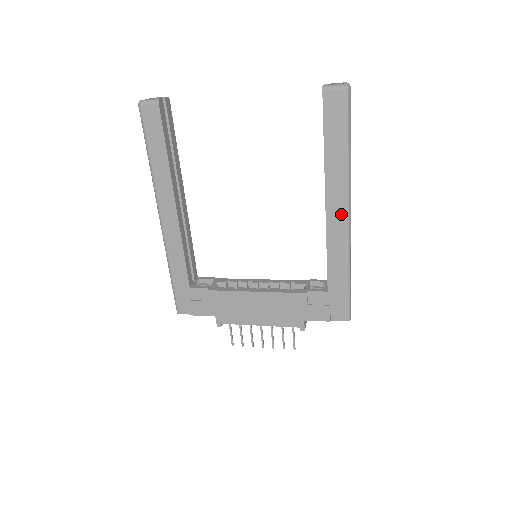
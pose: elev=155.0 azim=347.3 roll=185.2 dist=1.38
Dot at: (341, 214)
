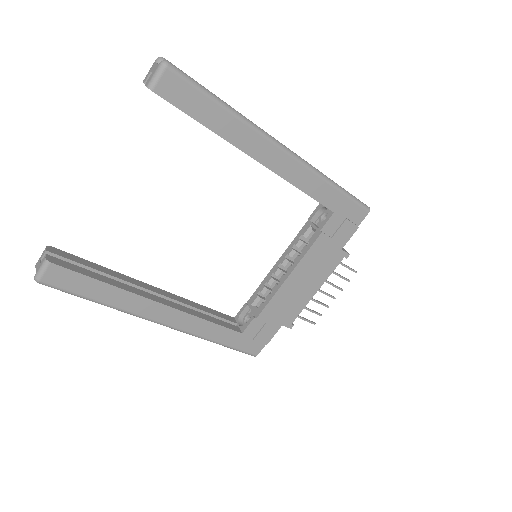
Dot at: (279, 154)
